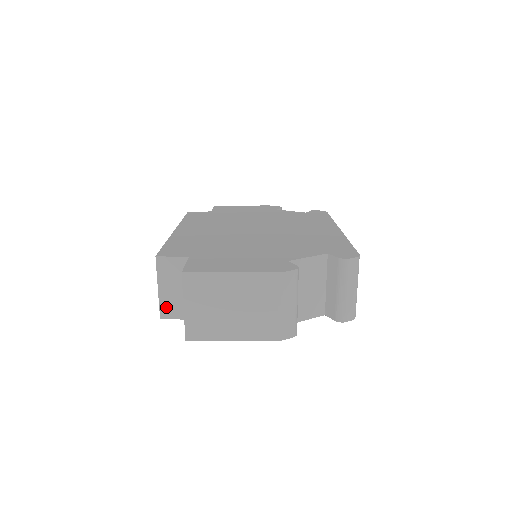
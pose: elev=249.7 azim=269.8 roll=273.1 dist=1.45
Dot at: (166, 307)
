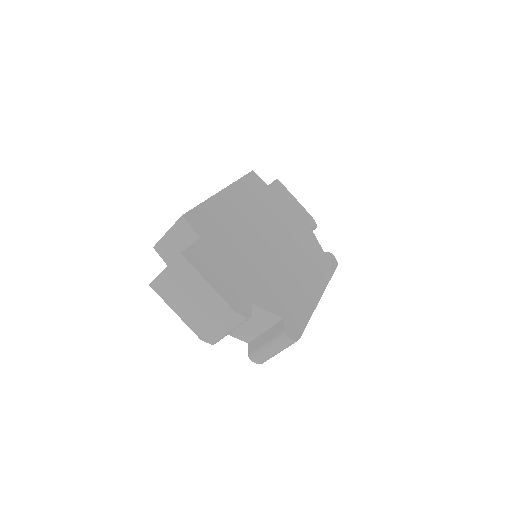
Dot at: (162, 246)
